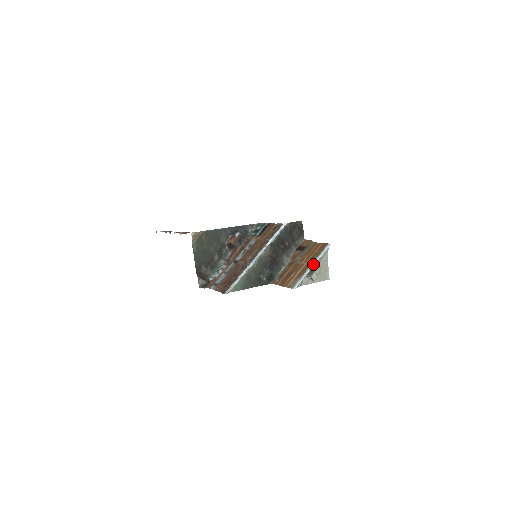
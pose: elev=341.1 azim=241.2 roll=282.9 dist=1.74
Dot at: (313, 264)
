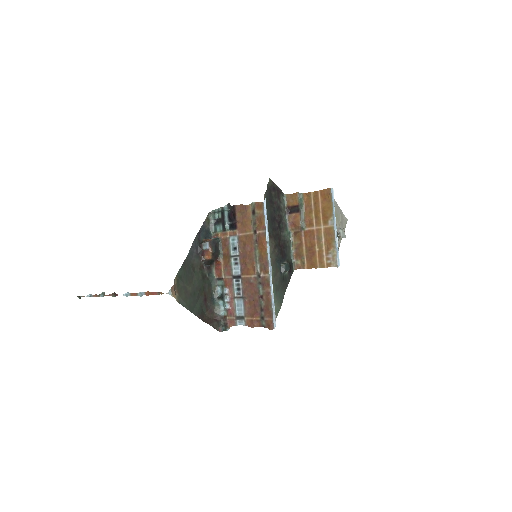
Dot at: (335, 224)
